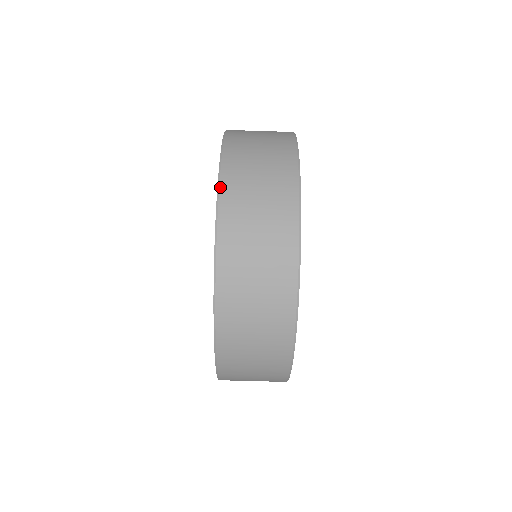
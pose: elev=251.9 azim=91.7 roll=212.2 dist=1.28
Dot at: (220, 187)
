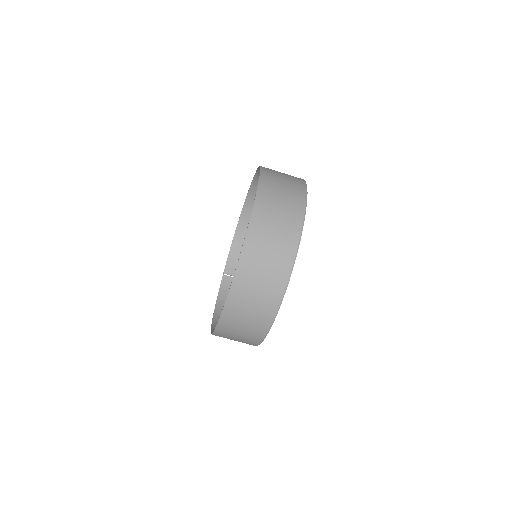
Dot at: (246, 239)
